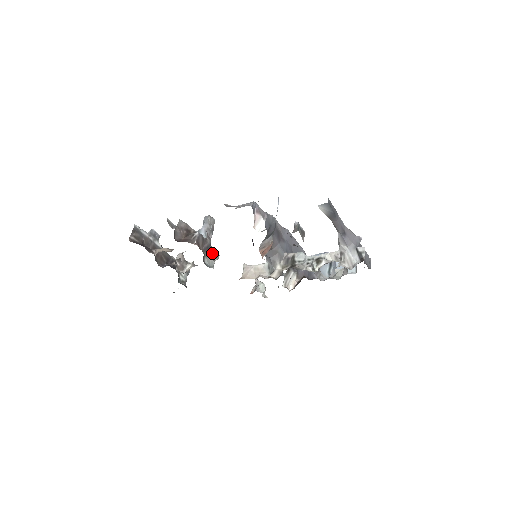
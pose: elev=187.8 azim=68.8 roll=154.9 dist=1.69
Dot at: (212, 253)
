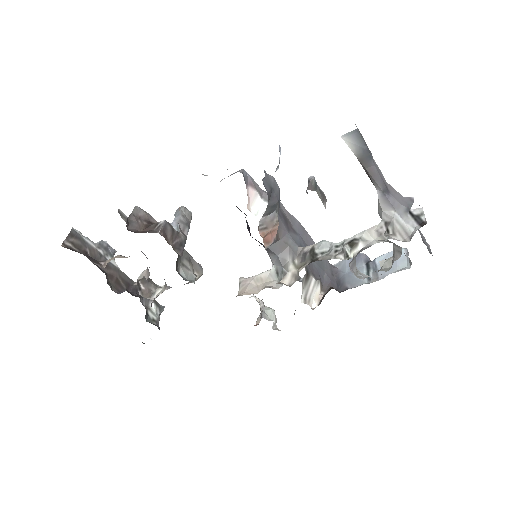
Dot at: (191, 264)
